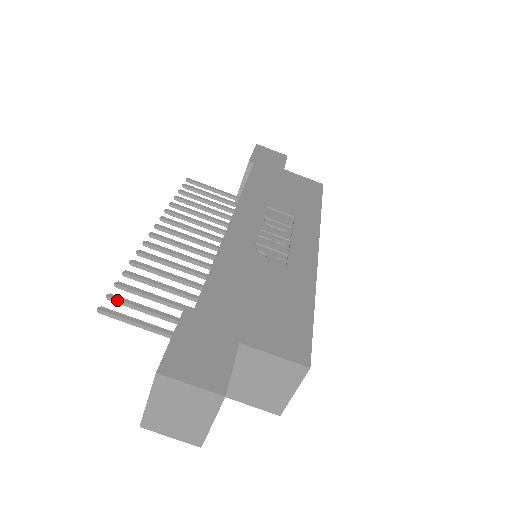
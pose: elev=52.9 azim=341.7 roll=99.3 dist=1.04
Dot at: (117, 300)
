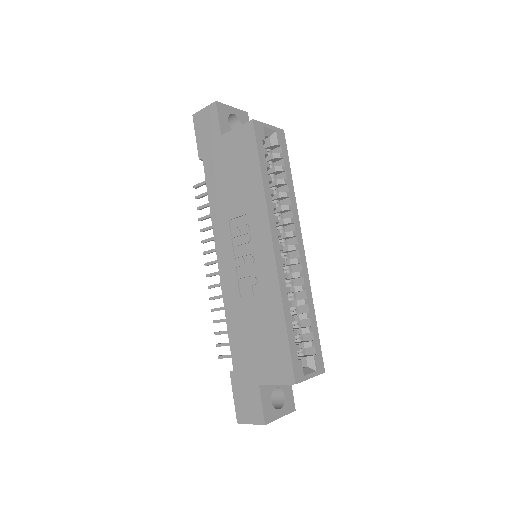
Dot at: occluded
